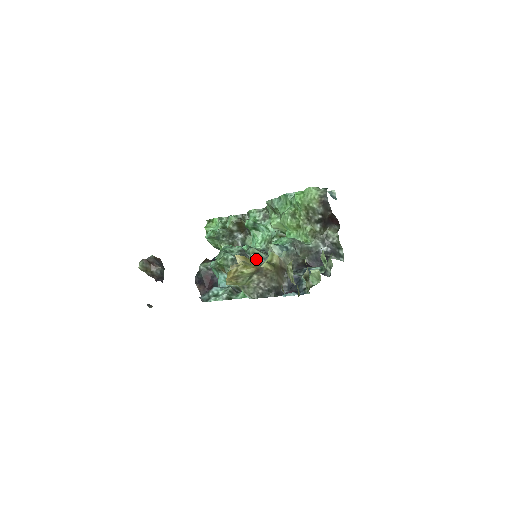
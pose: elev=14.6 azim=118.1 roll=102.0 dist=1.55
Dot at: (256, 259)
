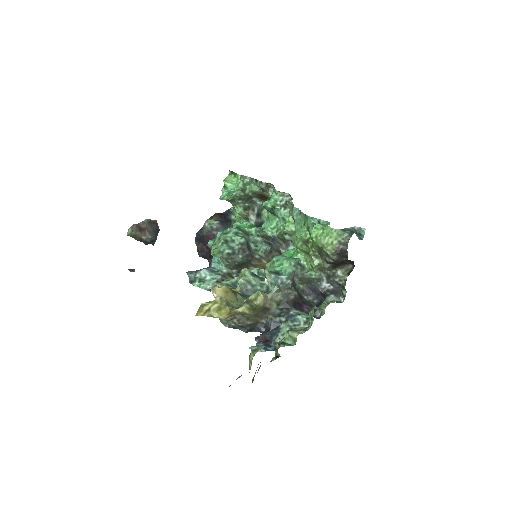
Dot at: (243, 285)
